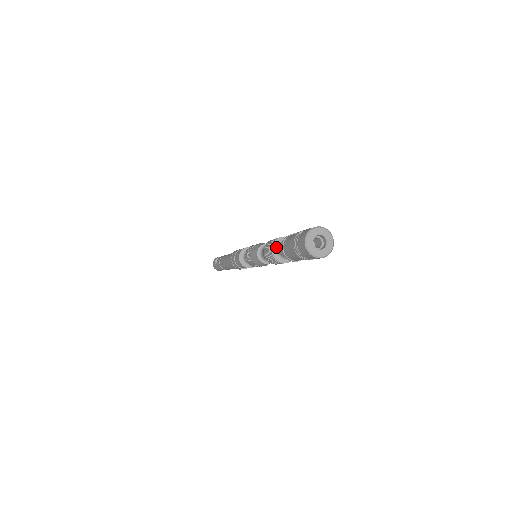
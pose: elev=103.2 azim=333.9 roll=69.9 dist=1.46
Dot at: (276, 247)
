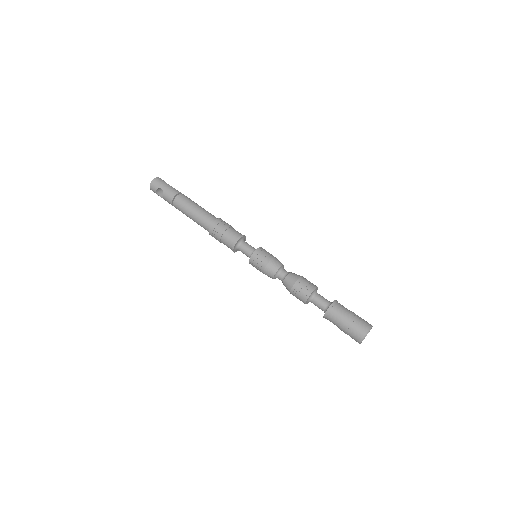
Dot at: (308, 301)
